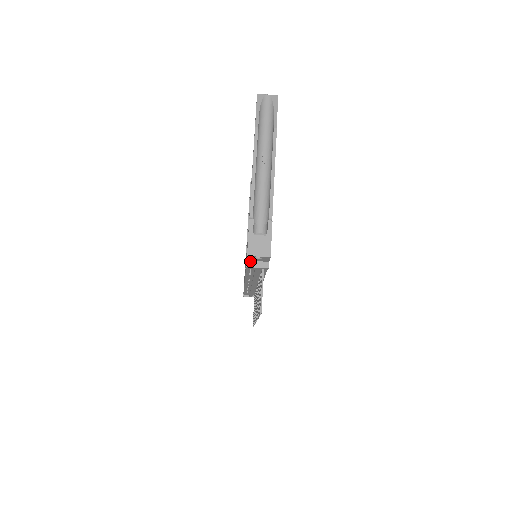
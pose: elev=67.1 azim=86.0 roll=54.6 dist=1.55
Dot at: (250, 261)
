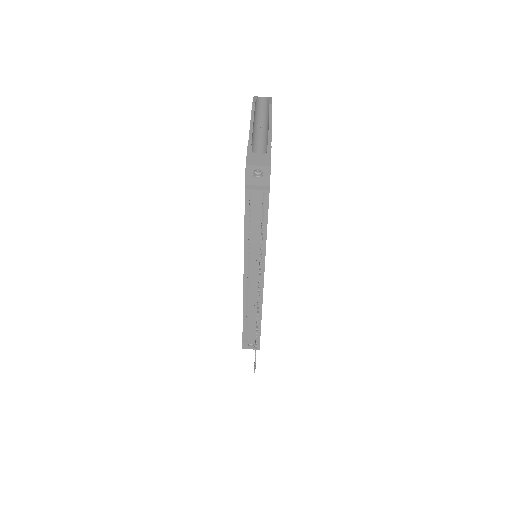
Dot at: (249, 185)
